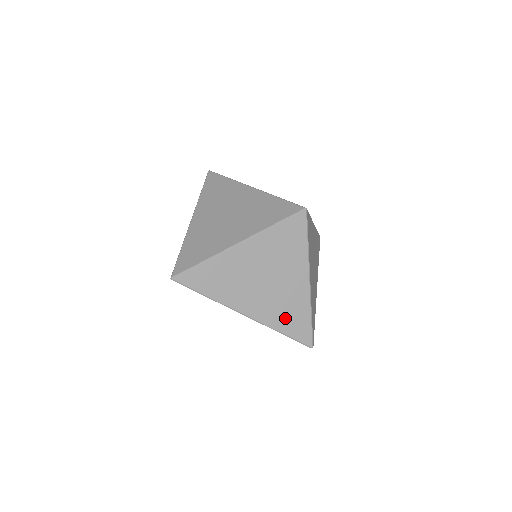
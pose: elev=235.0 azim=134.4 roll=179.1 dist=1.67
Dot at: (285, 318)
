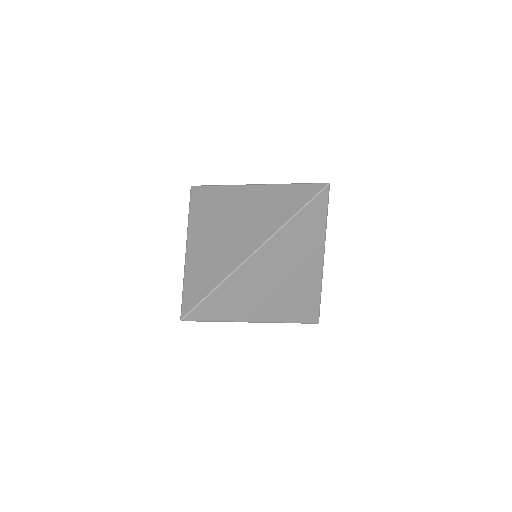
Dot at: occluded
